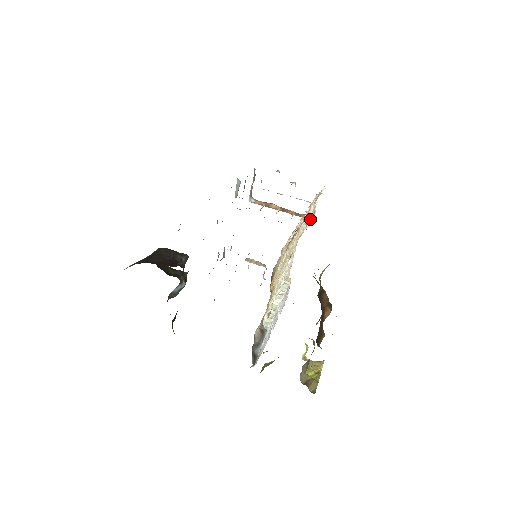
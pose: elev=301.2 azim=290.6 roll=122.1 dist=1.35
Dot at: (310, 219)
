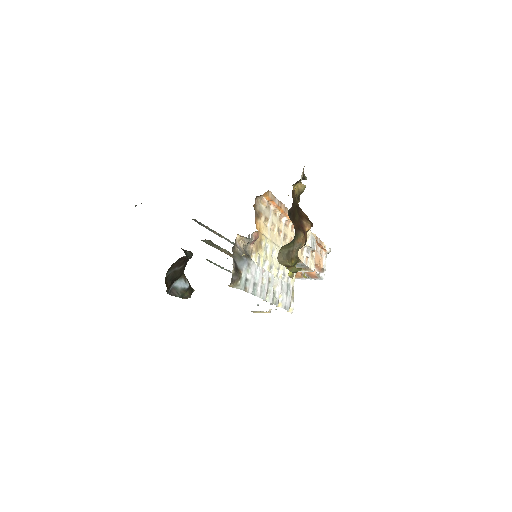
Dot at: (310, 243)
